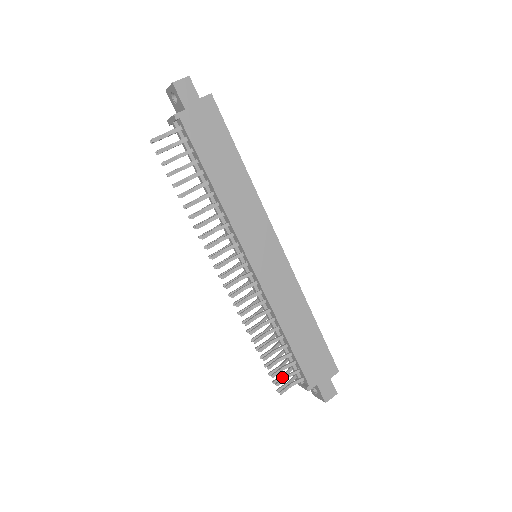
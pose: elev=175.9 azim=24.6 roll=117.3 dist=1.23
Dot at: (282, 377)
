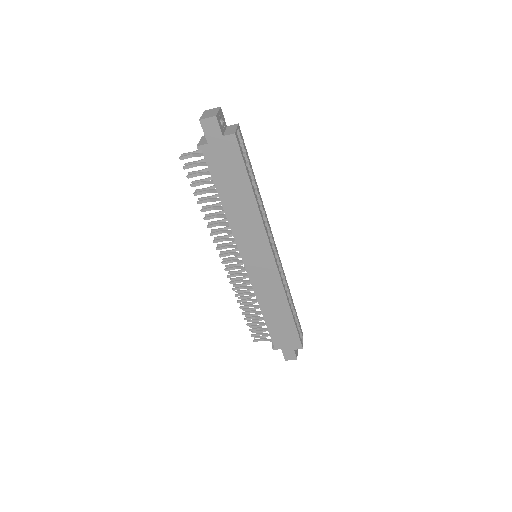
Dot at: (259, 332)
